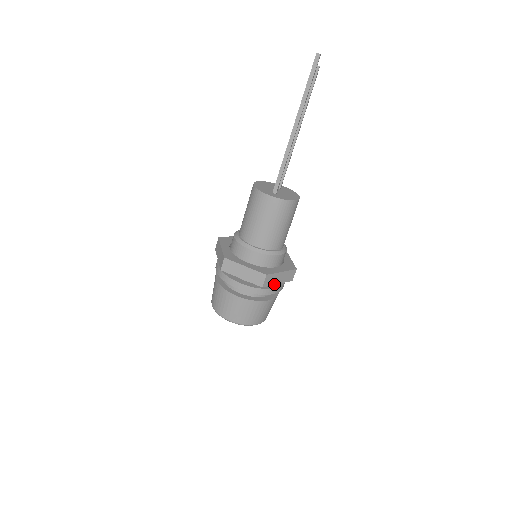
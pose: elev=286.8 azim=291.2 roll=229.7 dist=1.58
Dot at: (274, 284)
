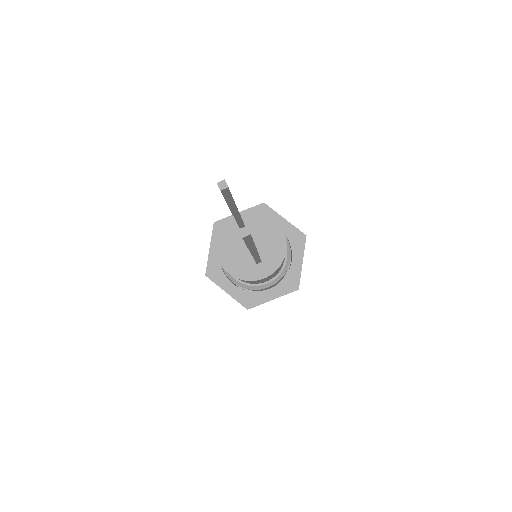
Dot at: occluded
